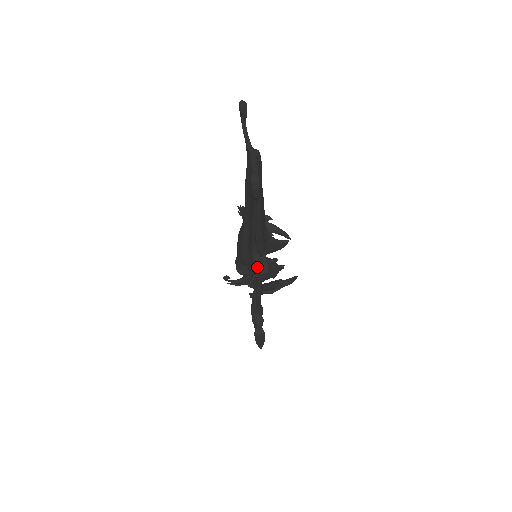
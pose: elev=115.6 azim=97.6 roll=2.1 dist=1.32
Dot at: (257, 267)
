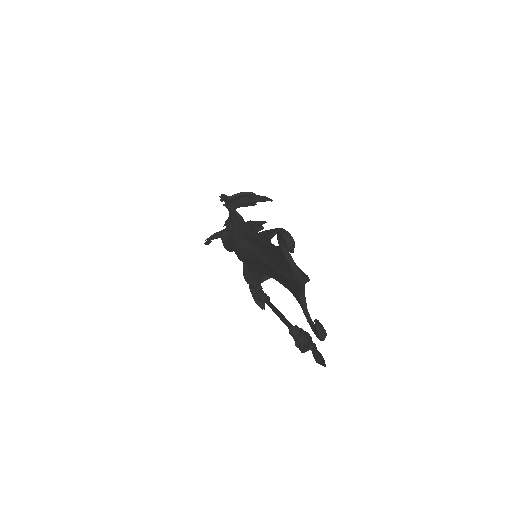
Dot at: (304, 350)
